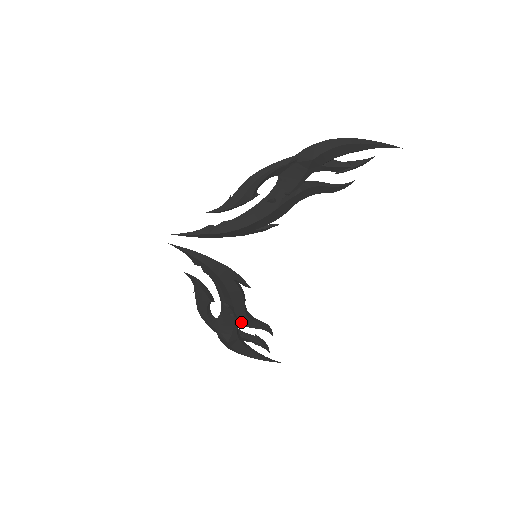
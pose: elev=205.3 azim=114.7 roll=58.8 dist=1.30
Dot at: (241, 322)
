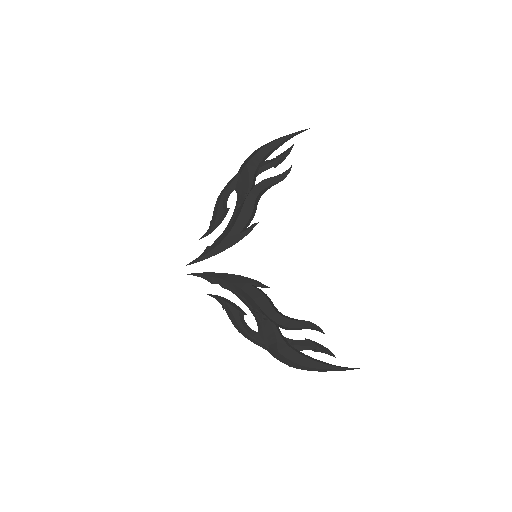
Dot at: (277, 323)
